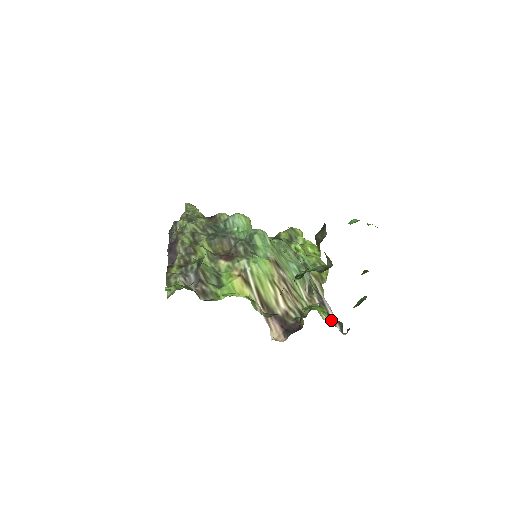
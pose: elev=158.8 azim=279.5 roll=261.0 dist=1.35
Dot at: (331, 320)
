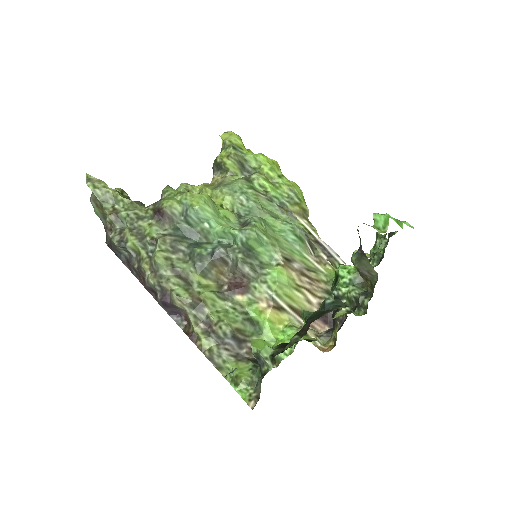
Dot at: occluded
